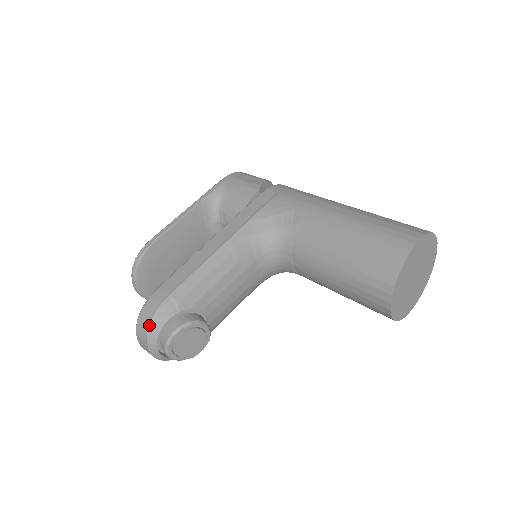
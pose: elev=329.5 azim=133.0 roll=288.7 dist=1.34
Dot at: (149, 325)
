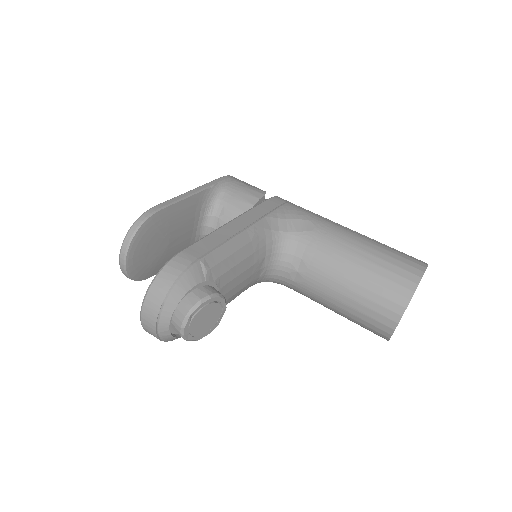
Dot at: (174, 286)
